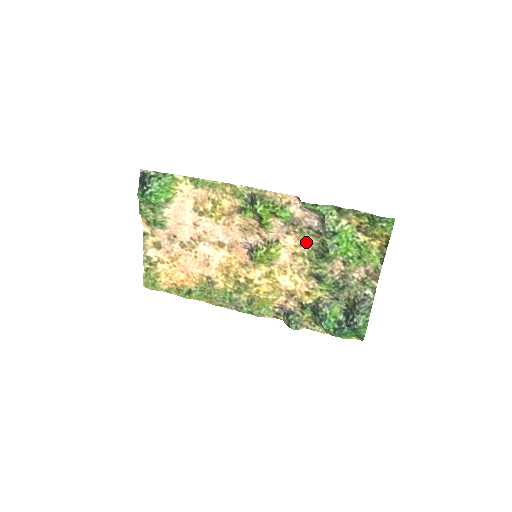
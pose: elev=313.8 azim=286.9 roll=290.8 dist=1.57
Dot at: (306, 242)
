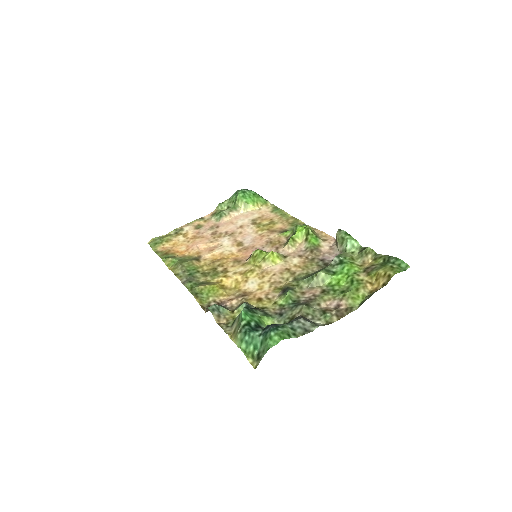
Dot at: (307, 267)
